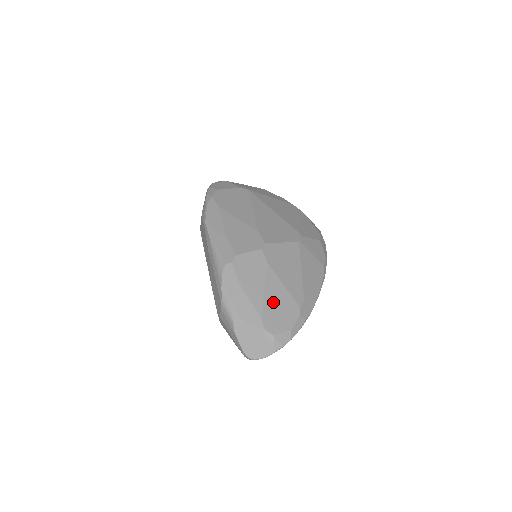
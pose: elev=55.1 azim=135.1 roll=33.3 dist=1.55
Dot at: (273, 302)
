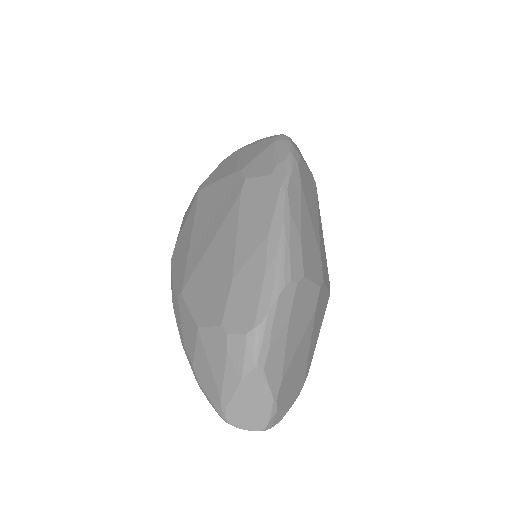
Dot at: (296, 365)
